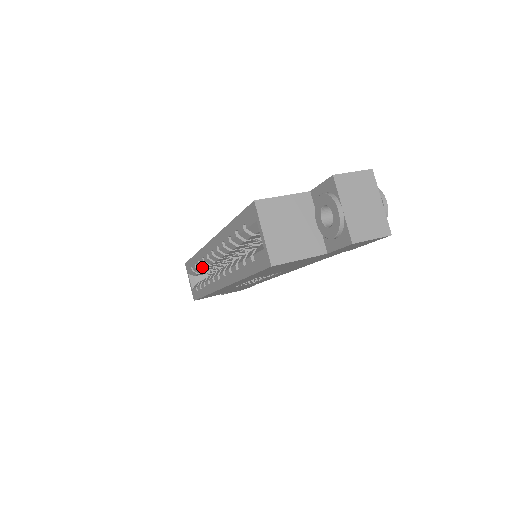
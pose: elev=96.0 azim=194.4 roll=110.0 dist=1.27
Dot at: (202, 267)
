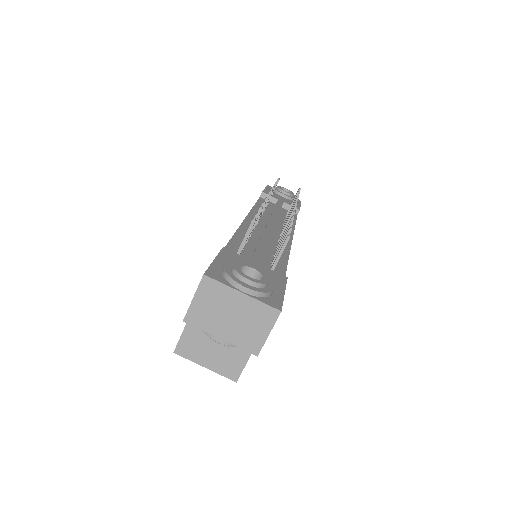
Dot at: occluded
